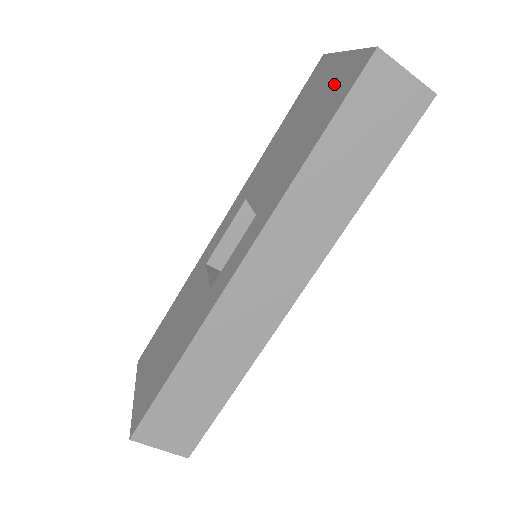
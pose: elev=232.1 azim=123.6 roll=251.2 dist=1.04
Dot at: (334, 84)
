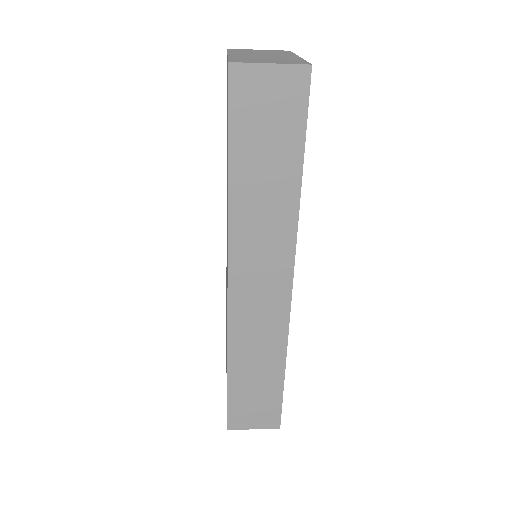
Dot at: (227, 97)
